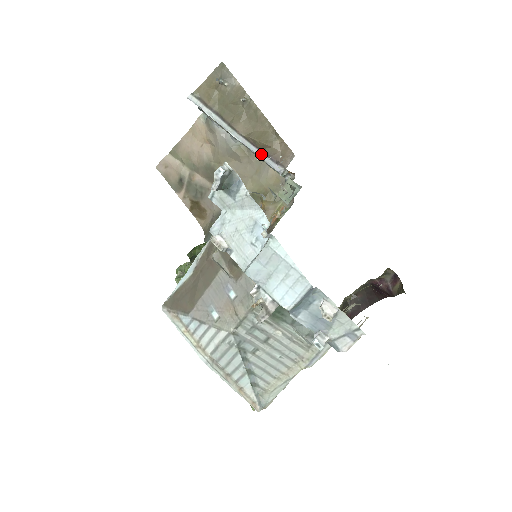
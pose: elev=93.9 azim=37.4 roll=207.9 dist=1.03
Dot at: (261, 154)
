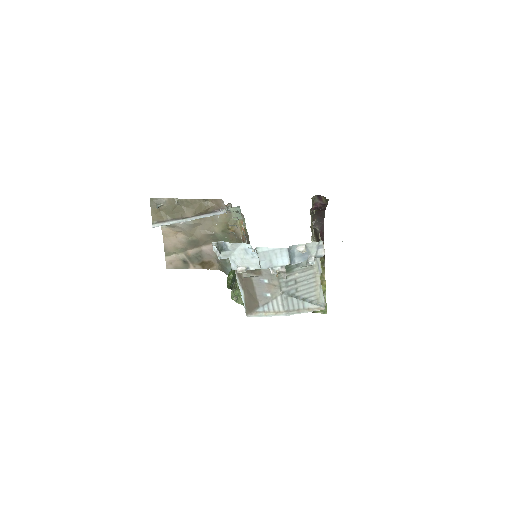
Dot at: (209, 215)
